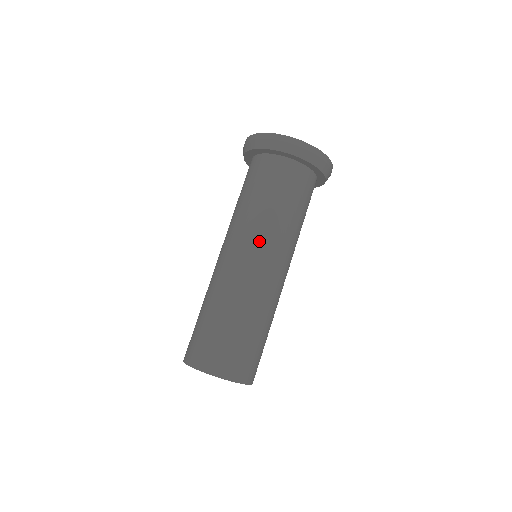
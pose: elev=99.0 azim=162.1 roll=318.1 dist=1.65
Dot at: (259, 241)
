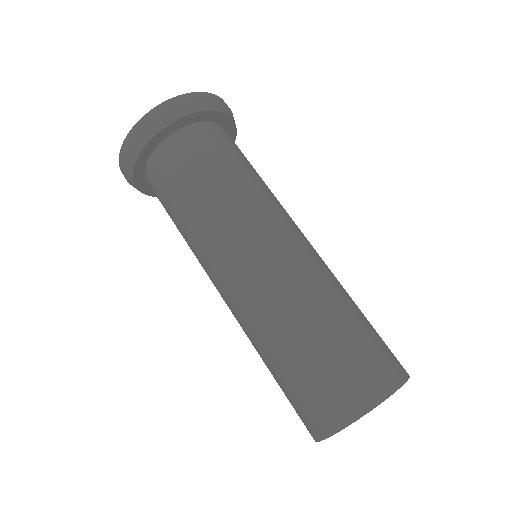
Dot at: (246, 227)
